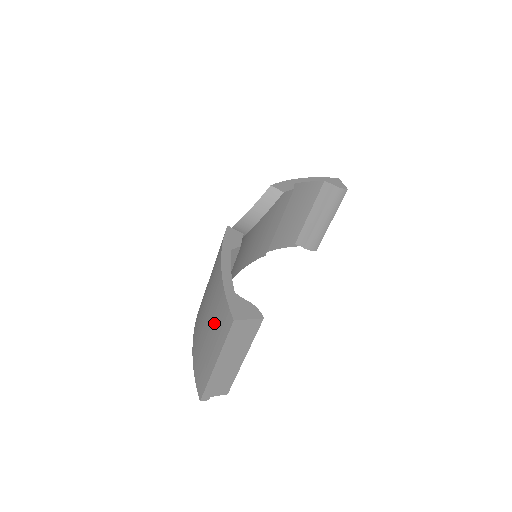
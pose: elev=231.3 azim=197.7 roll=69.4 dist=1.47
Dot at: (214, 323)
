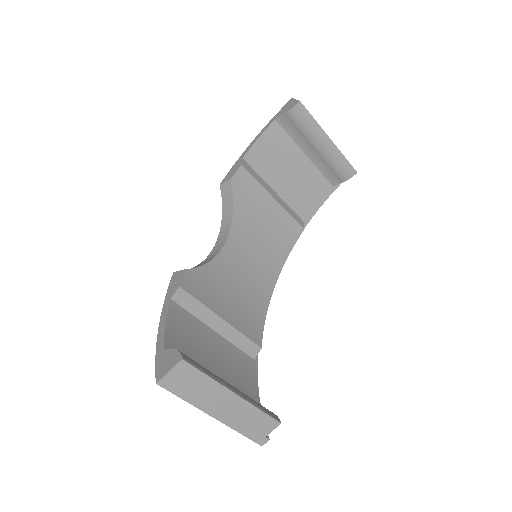
Dot at: occluded
